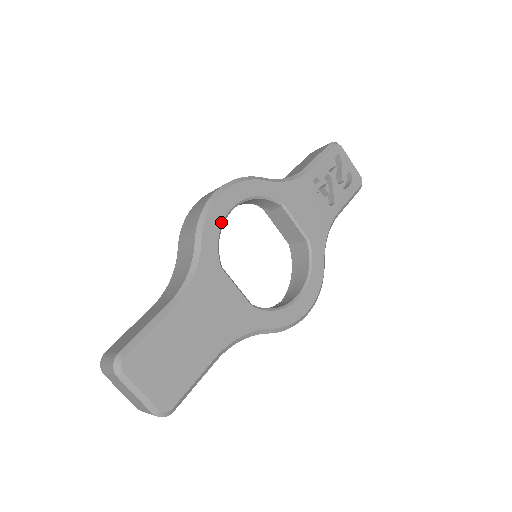
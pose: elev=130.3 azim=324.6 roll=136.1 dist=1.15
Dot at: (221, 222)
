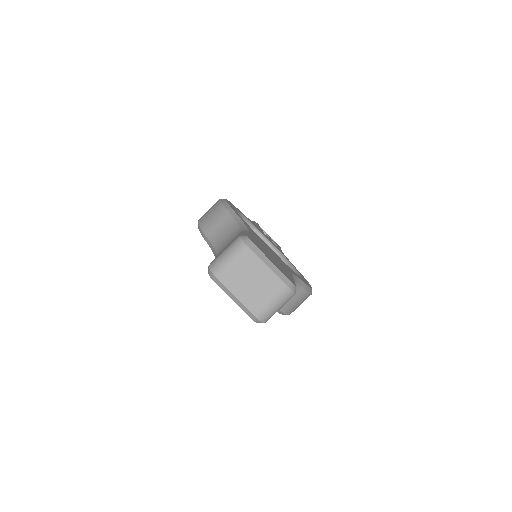
Dot at: (236, 211)
